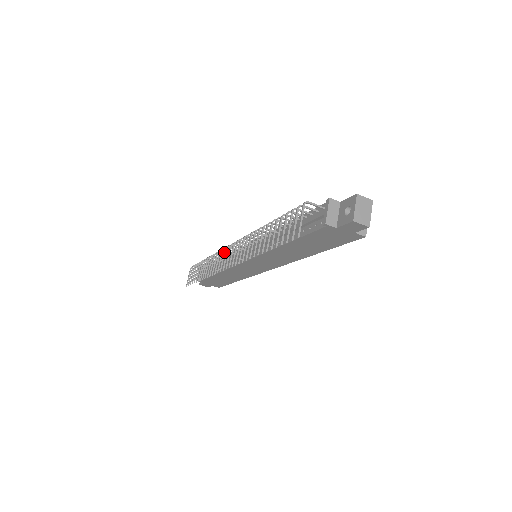
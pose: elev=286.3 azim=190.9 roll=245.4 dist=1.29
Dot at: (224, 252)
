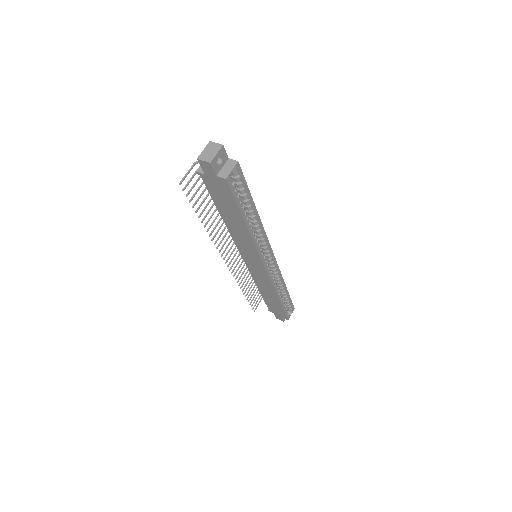
Dot at: (238, 255)
